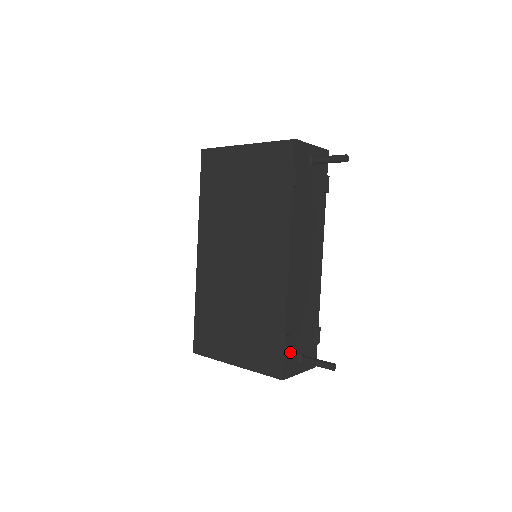
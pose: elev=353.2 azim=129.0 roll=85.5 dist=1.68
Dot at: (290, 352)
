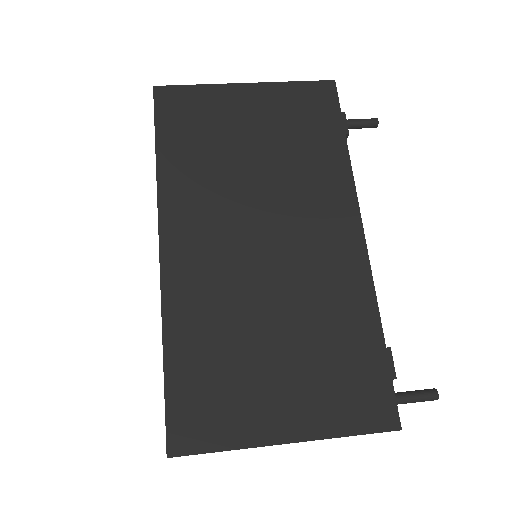
Dot at: occluded
